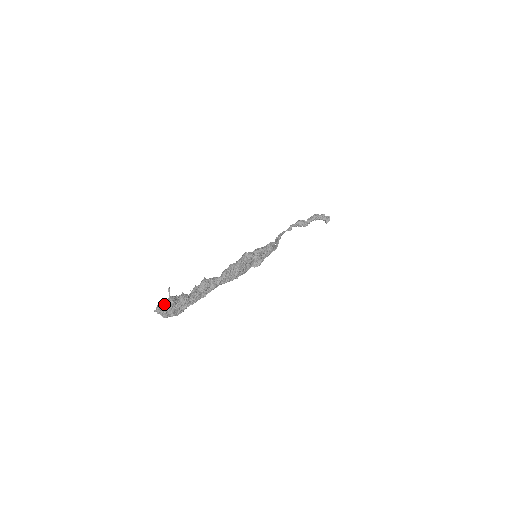
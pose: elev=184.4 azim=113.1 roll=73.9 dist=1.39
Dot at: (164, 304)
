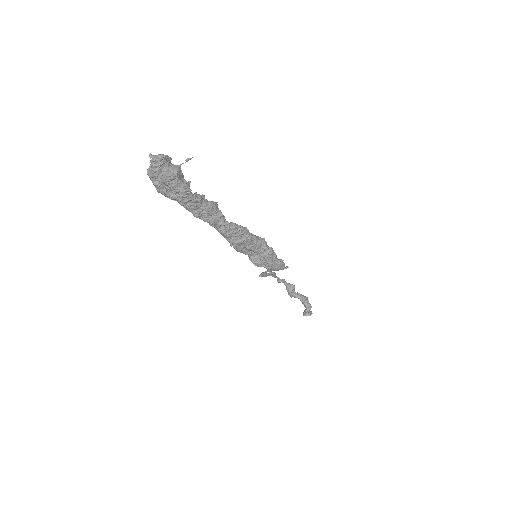
Dot at: (168, 162)
